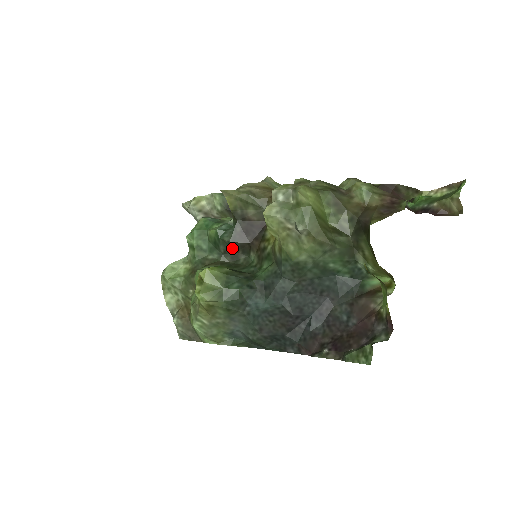
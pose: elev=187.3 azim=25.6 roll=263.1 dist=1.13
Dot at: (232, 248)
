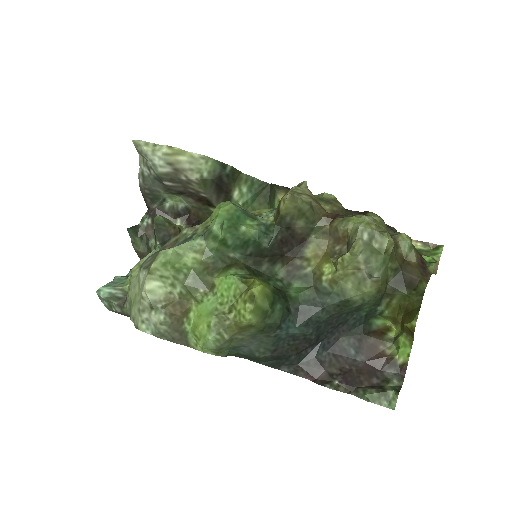
Dot at: (261, 253)
